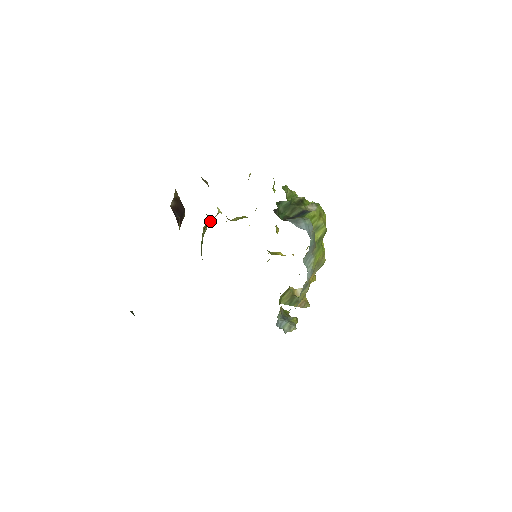
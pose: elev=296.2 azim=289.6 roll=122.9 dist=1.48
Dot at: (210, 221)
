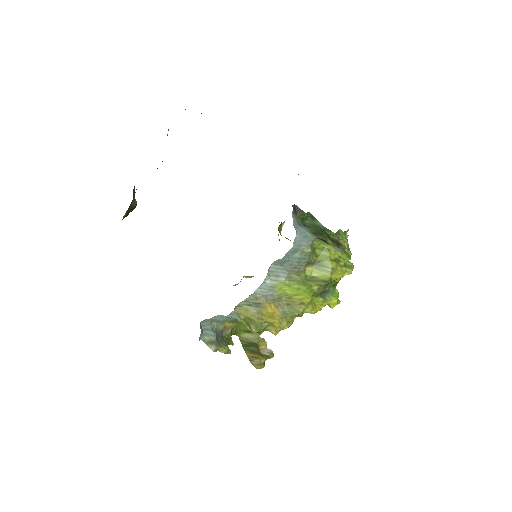
Dot at: occluded
